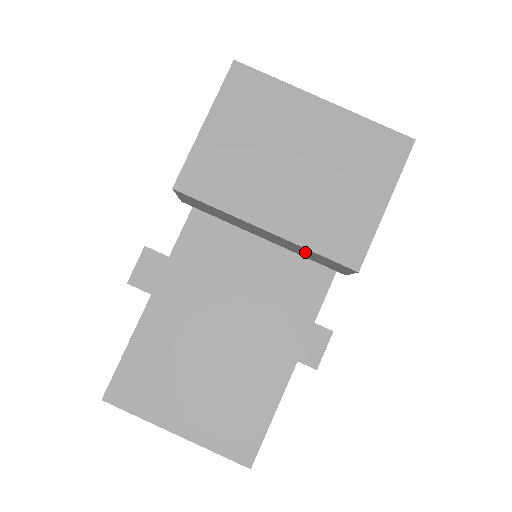
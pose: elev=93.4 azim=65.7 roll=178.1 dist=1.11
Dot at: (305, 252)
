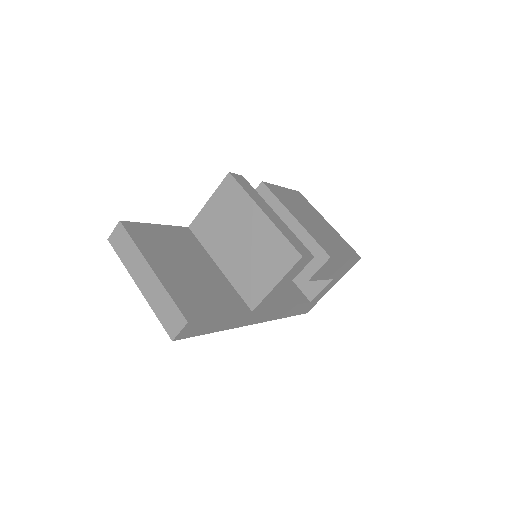
Dot at: occluded
